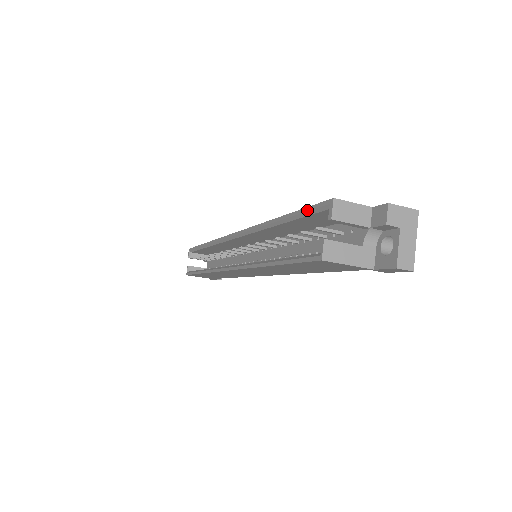
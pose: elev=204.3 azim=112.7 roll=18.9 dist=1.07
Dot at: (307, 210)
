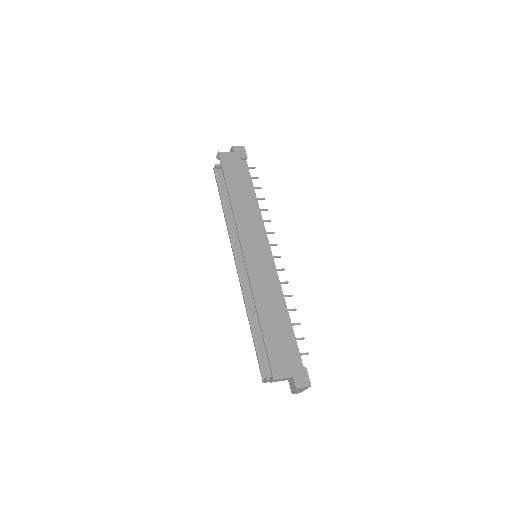
Dot at: (267, 356)
